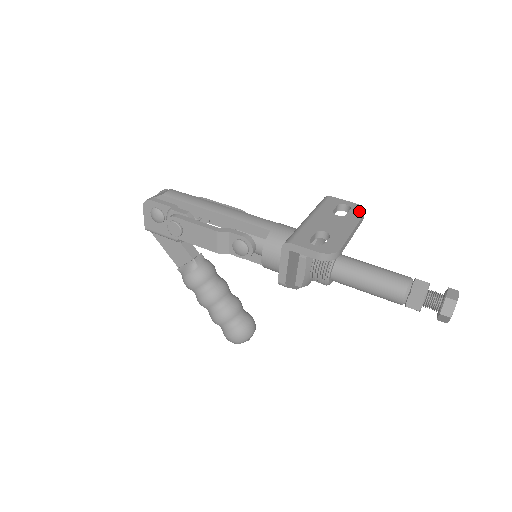
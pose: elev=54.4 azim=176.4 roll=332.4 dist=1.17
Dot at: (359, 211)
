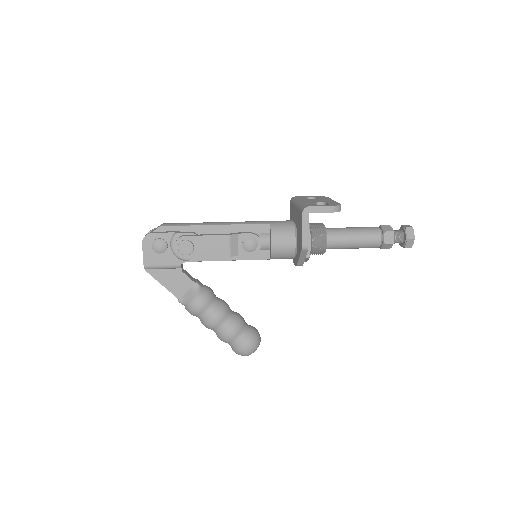
Dot at: (323, 197)
